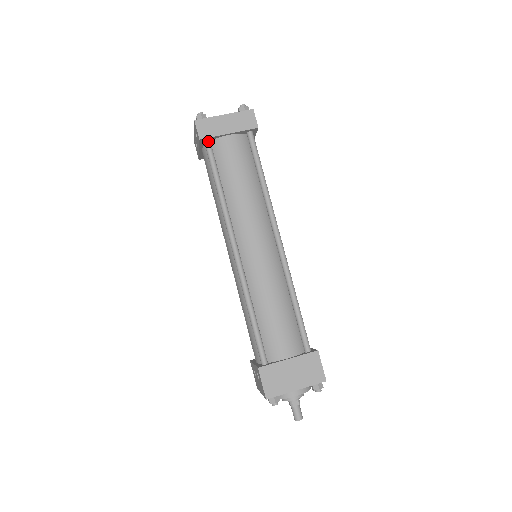
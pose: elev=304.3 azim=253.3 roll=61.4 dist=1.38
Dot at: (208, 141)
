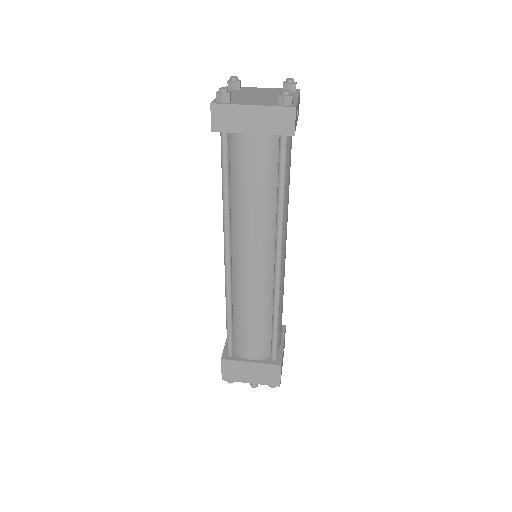
Dot at: (224, 132)
